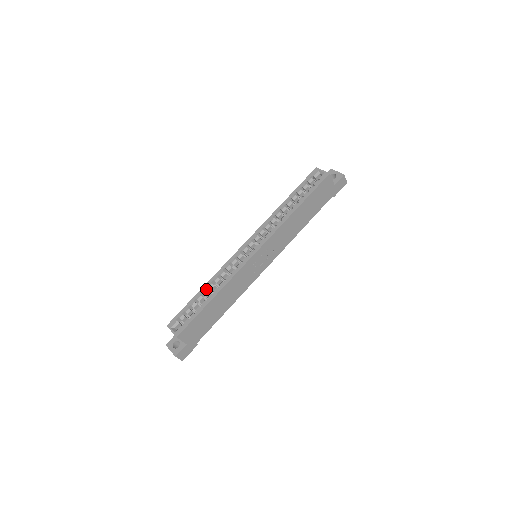
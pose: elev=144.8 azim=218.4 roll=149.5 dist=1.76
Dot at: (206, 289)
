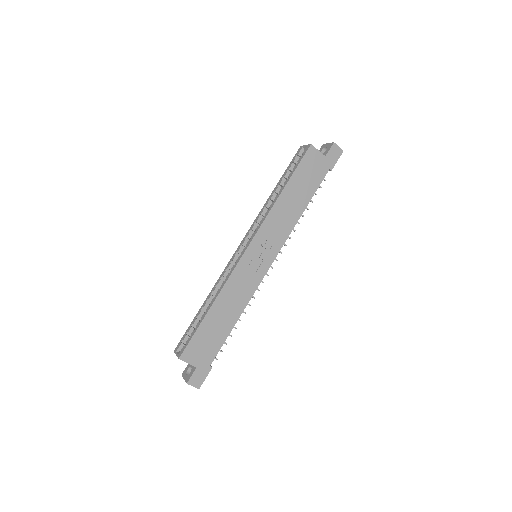
Dot at: (207, 303)
